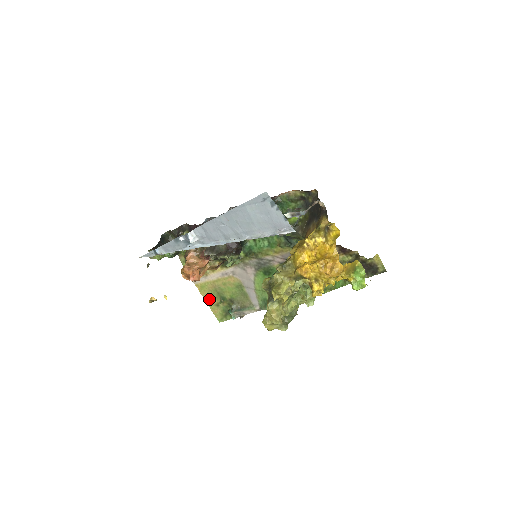
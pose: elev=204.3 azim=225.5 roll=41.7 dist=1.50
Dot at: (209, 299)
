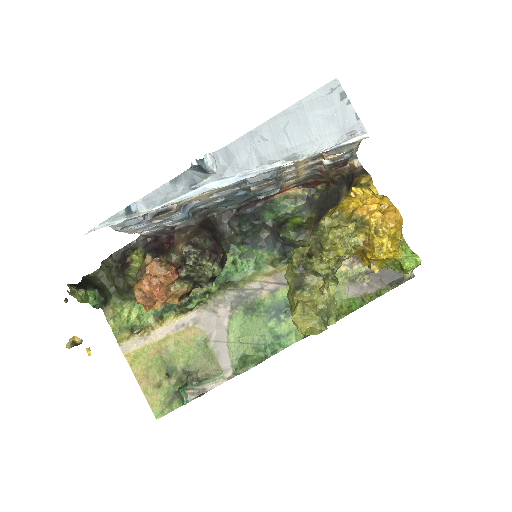
Dot at: (145, 377)
